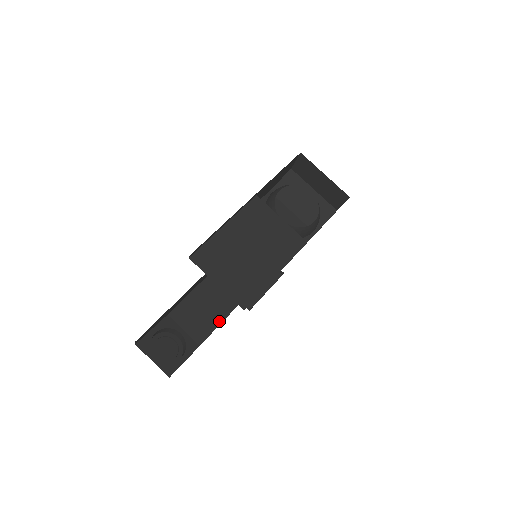
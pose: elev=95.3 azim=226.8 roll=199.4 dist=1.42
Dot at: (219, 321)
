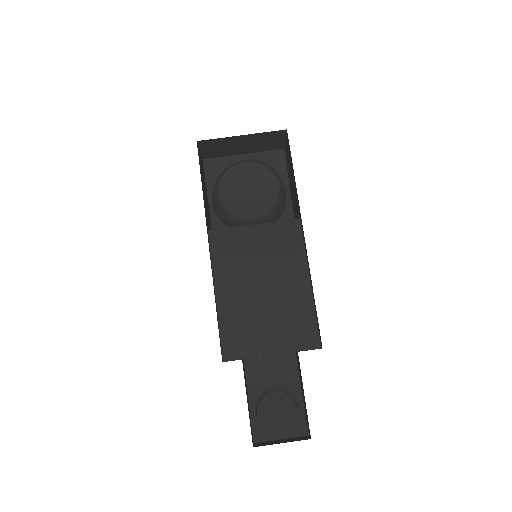
Dot at: occluded
